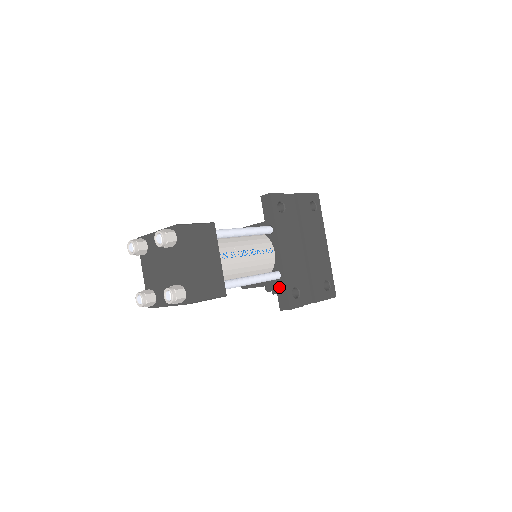
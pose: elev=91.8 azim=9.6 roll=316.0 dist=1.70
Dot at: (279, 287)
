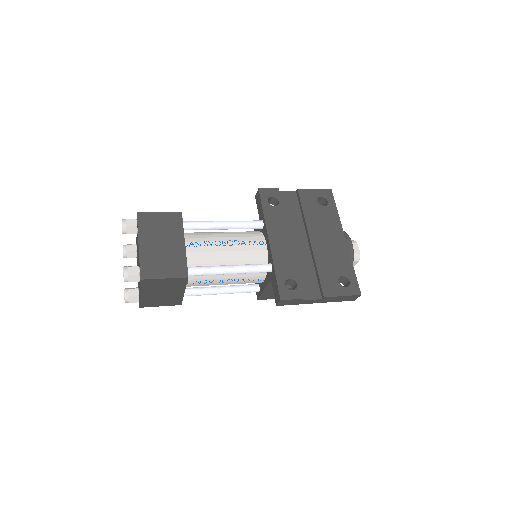
Dot at: (272, 280)
